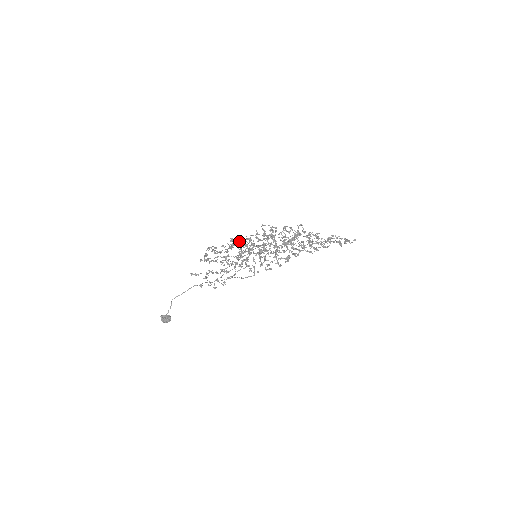
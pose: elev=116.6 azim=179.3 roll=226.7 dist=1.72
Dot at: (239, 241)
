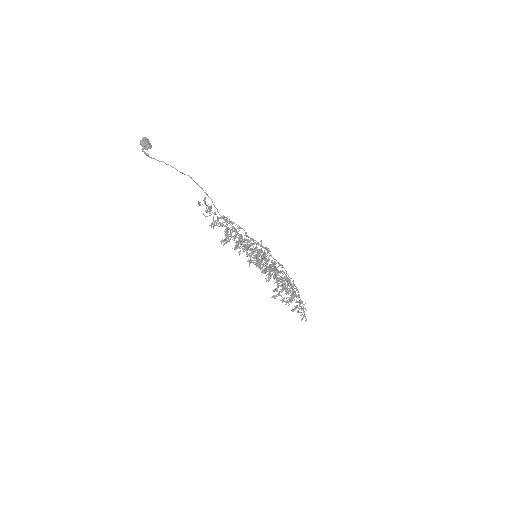
Dot at: (259, 264)
